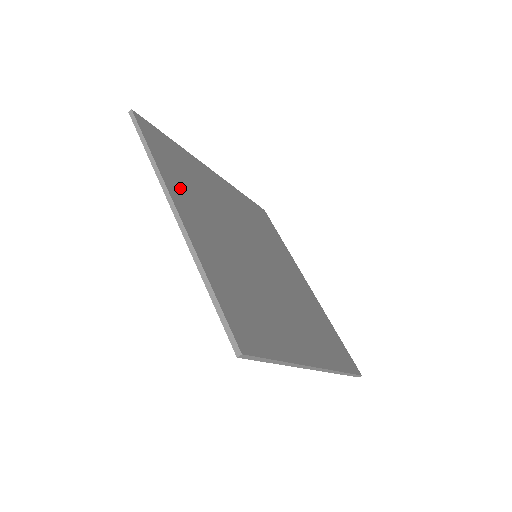
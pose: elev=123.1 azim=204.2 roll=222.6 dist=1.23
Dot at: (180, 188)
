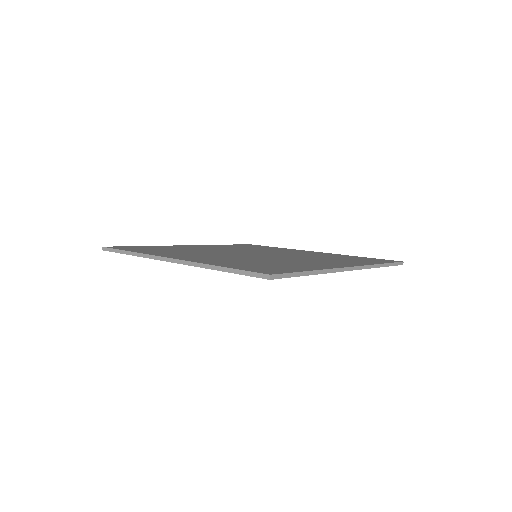
Dot at: occluded
